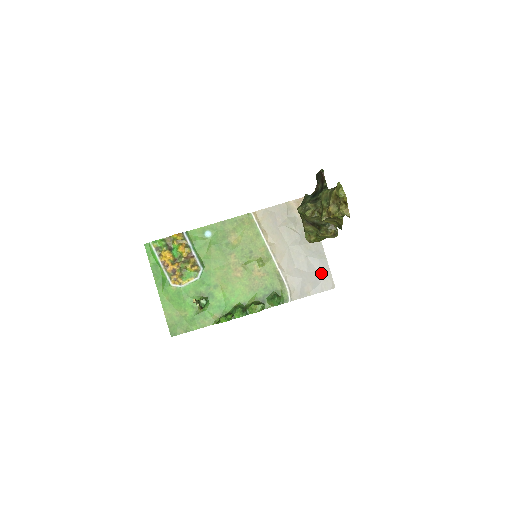
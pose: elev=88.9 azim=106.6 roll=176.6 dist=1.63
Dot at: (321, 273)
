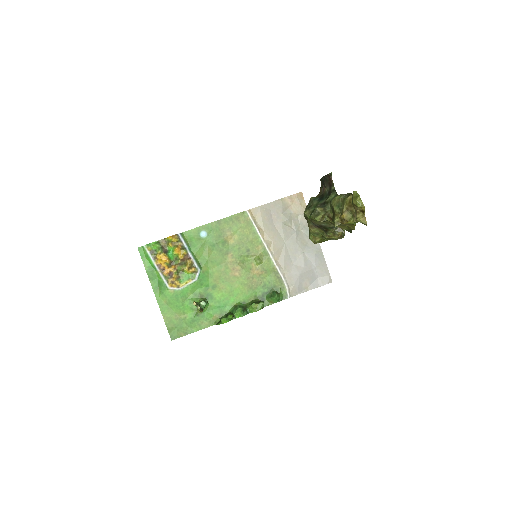
Dot at: (318, 268)
